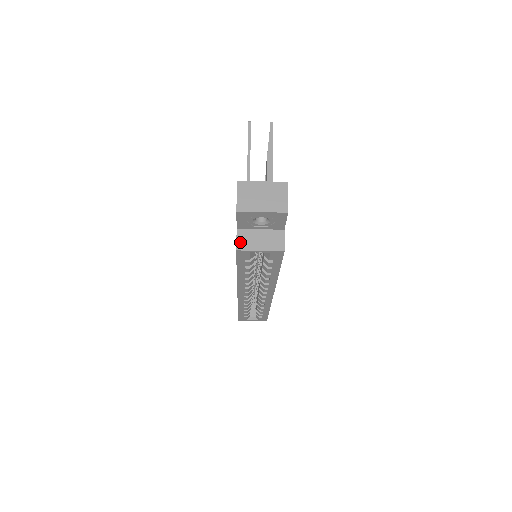
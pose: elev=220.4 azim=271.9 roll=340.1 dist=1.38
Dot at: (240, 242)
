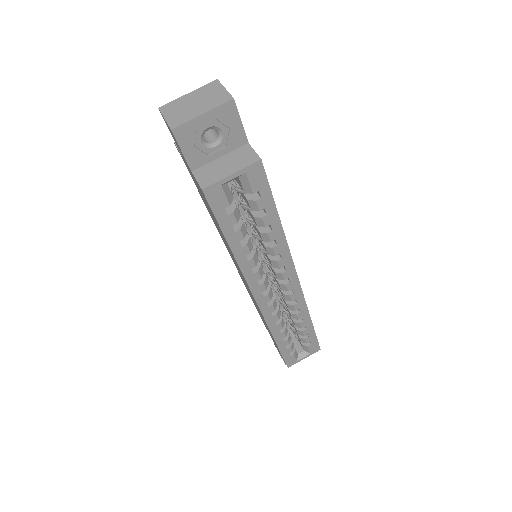
Dot at: (202, 180)
